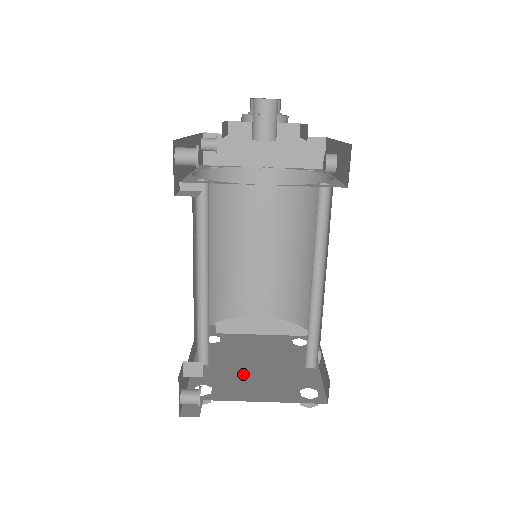
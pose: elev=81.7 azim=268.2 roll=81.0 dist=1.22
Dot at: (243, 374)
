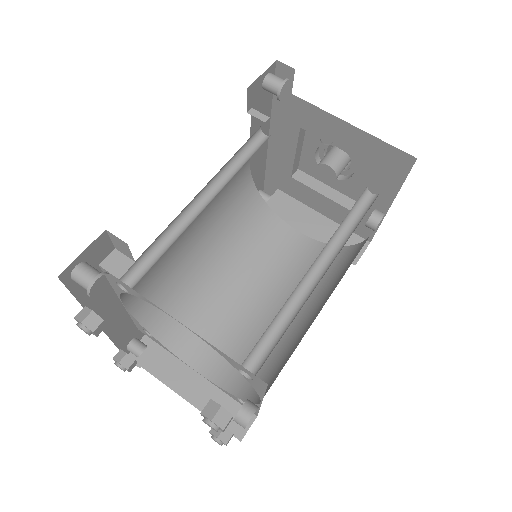
Dot at: occluded
